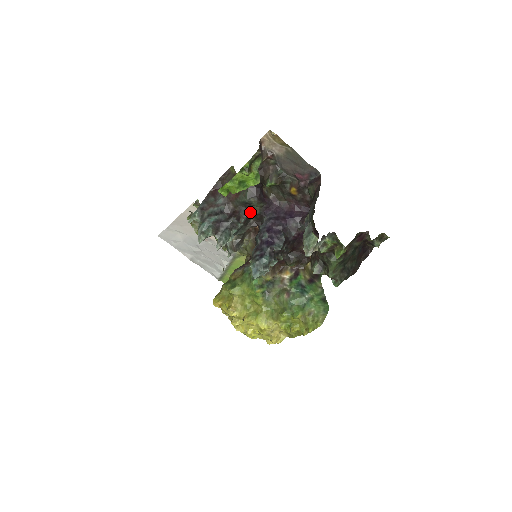
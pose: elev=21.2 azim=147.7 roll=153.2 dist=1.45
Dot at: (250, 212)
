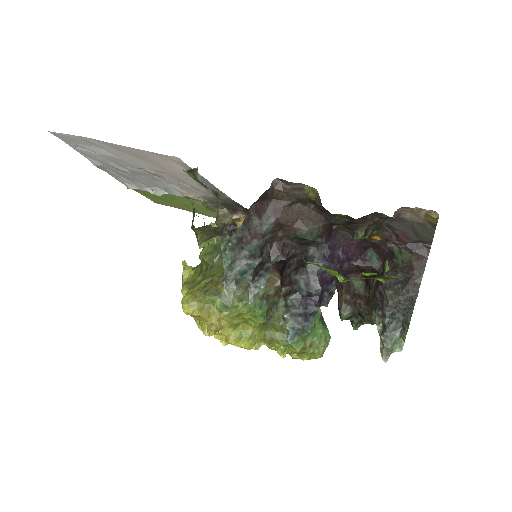
Dot at: (300, 243)
